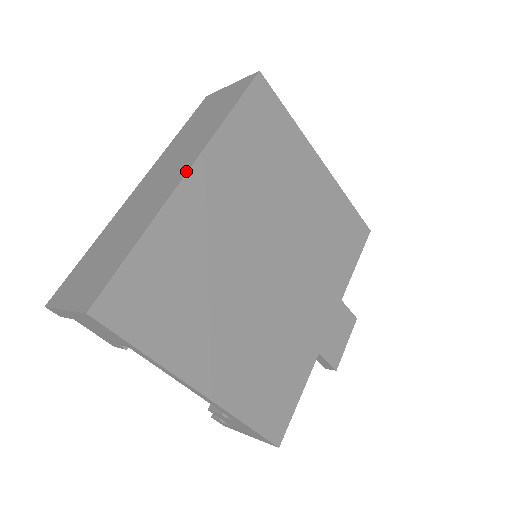
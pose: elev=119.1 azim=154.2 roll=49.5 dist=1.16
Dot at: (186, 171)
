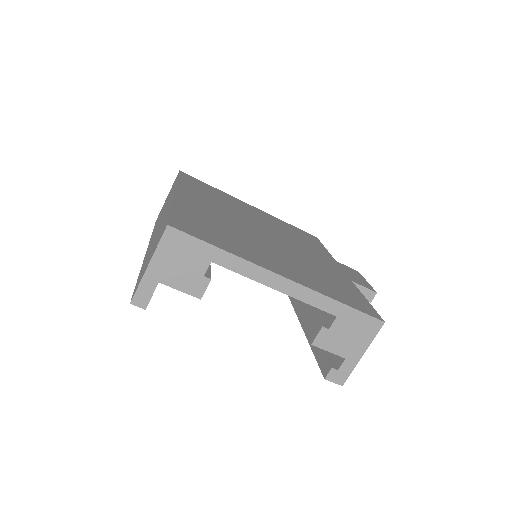
Dot at: occluded
